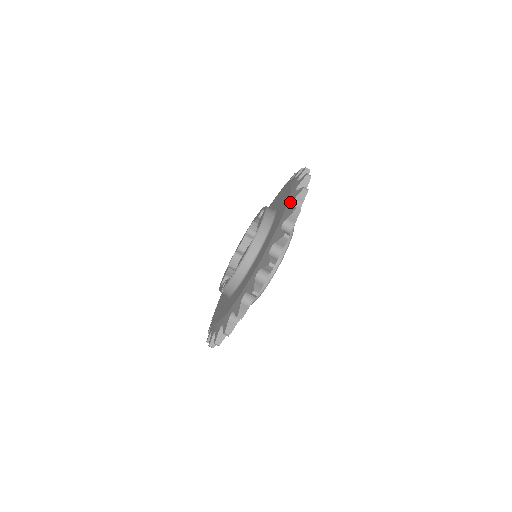
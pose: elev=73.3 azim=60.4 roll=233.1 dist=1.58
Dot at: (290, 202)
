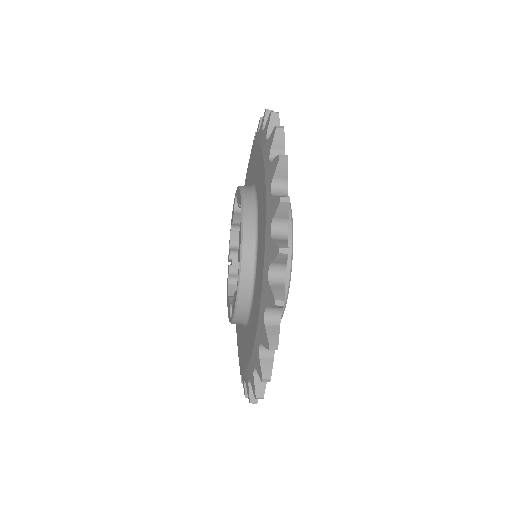
Dot at: (248, 375)
